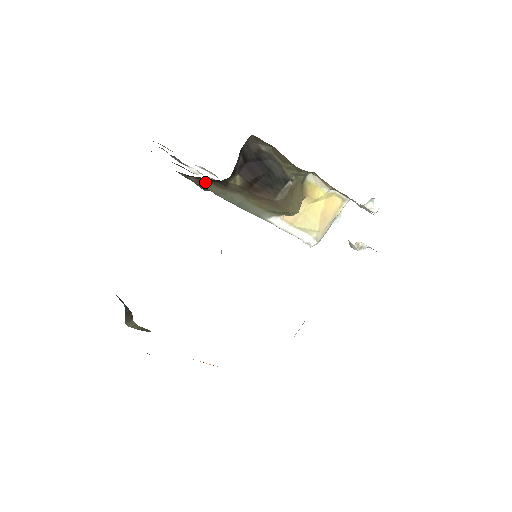
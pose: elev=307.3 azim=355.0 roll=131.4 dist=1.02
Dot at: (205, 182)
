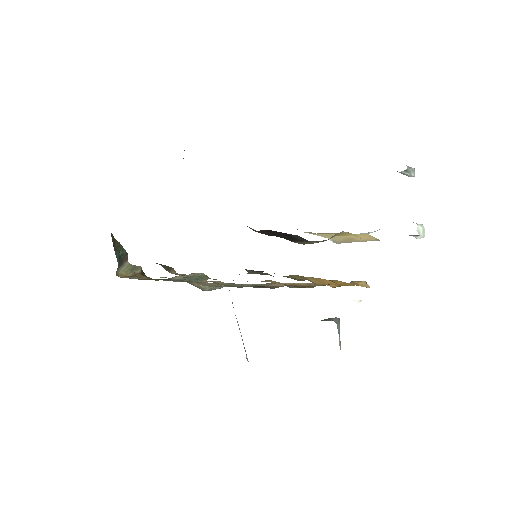
Dot at: occluded
